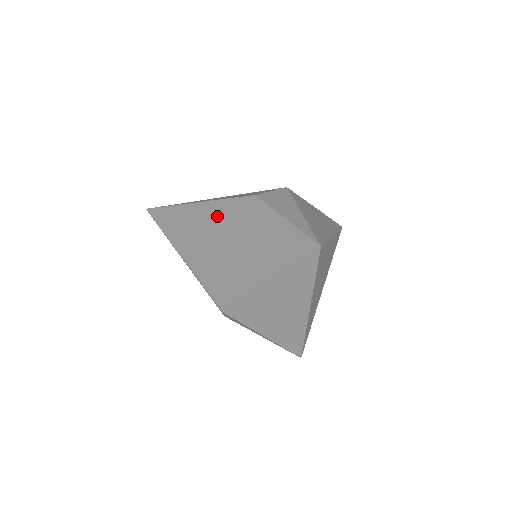
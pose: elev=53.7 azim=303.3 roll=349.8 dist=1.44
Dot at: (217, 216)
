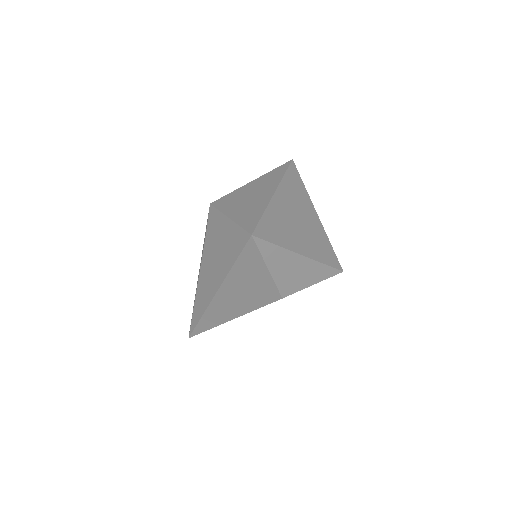
Dot at: occluded
